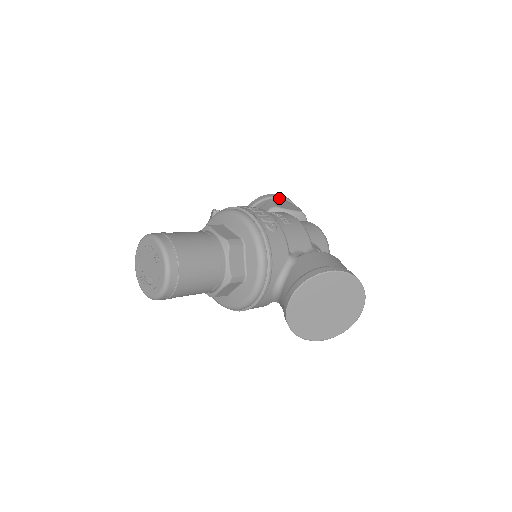
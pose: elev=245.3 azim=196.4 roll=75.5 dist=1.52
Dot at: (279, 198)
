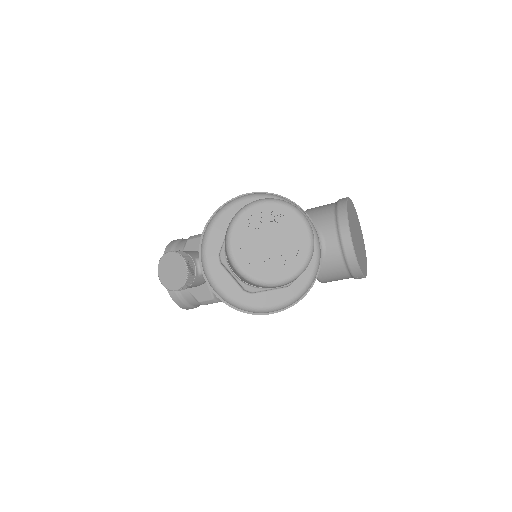
Dot at: (183, 239)
